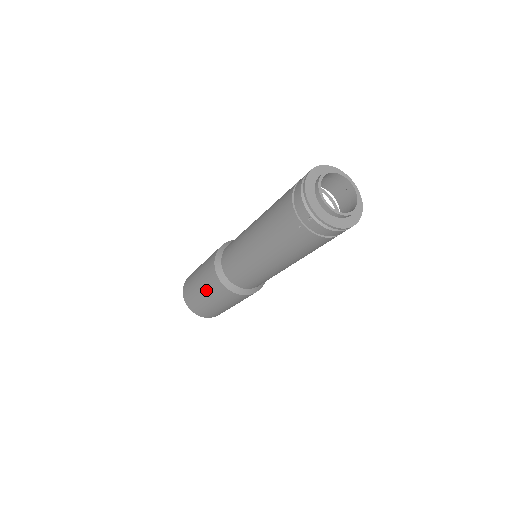
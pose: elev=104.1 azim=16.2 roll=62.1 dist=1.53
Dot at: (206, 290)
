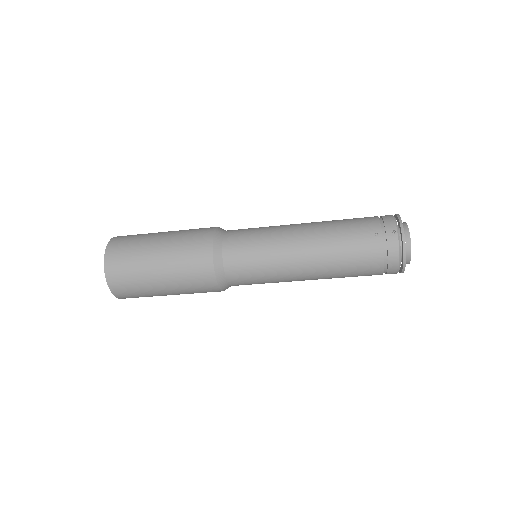
Dot at: (173, 244)
